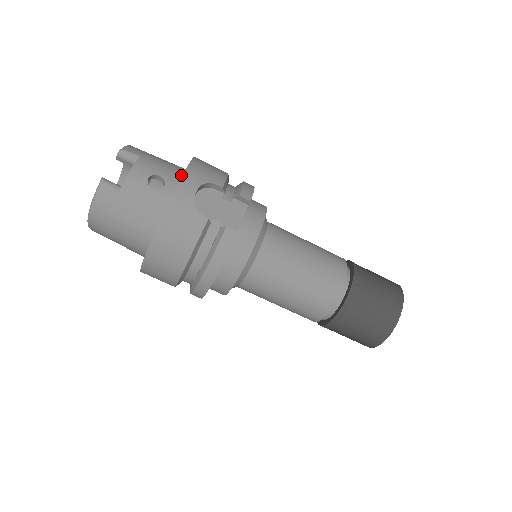
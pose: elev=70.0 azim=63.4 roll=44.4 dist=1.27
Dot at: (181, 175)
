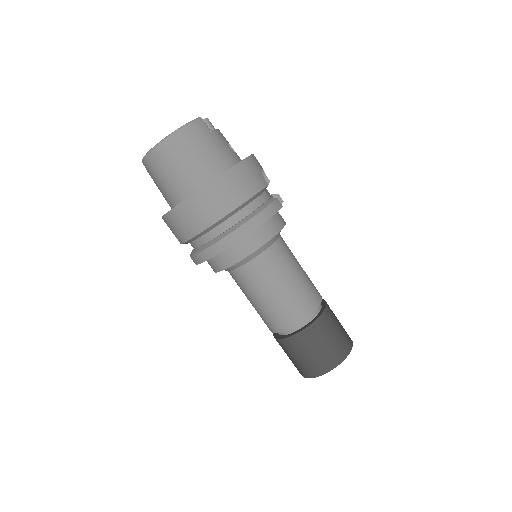
Dot at: occluded
